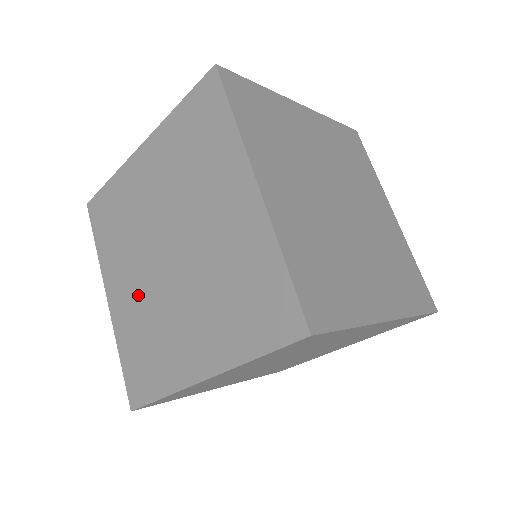
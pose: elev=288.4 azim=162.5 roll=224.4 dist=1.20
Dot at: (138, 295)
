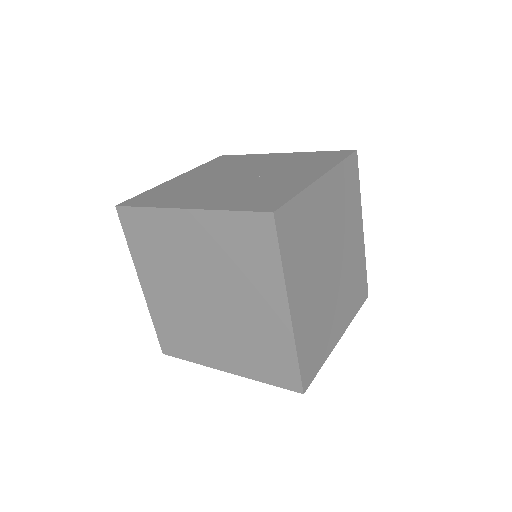
Dot at: (174, 302)
